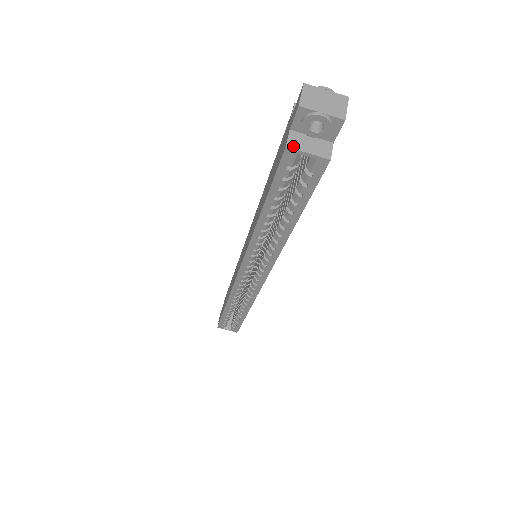
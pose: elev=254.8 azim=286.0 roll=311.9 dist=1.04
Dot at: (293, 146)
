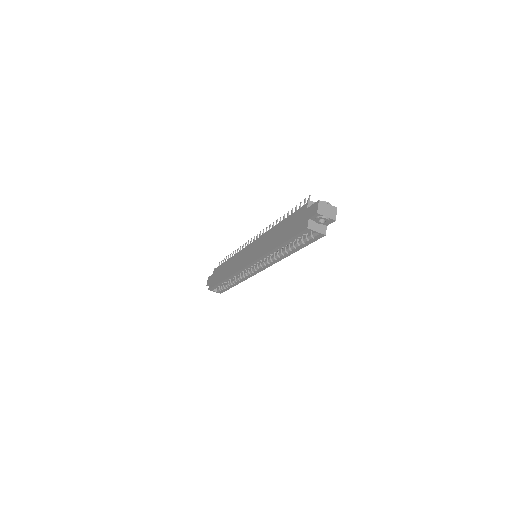
Dot at: (310, 228)
